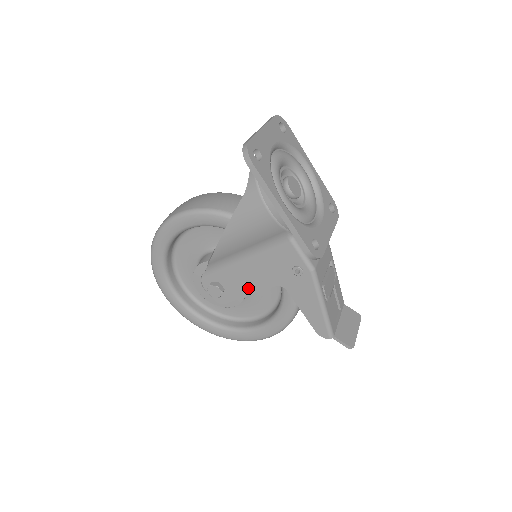
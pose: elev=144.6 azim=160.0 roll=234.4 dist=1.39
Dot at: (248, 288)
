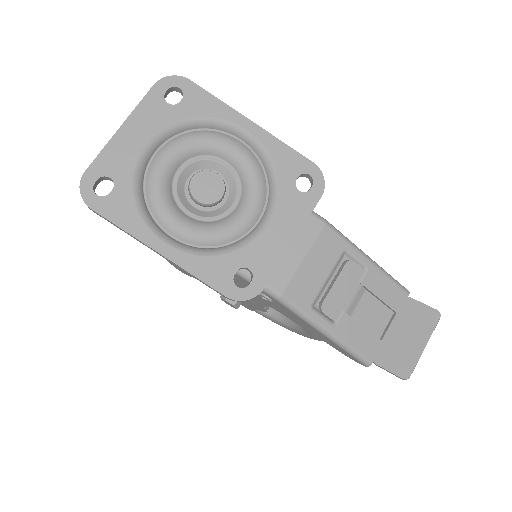
Dot at: (251, 302)
